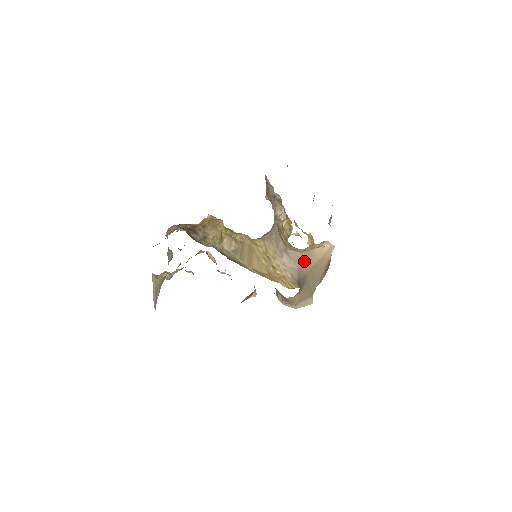
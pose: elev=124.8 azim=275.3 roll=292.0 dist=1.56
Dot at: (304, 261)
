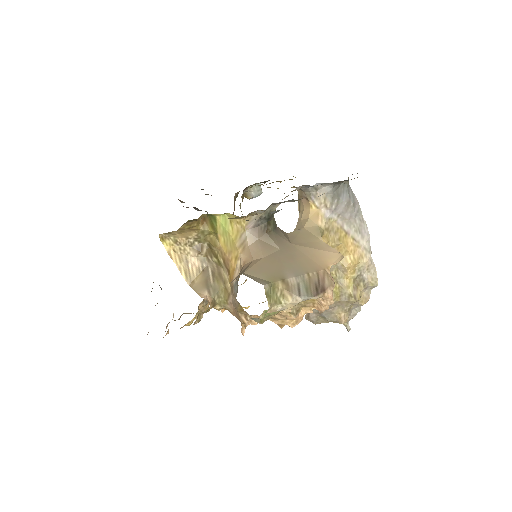
Dot at: (299, 235)
